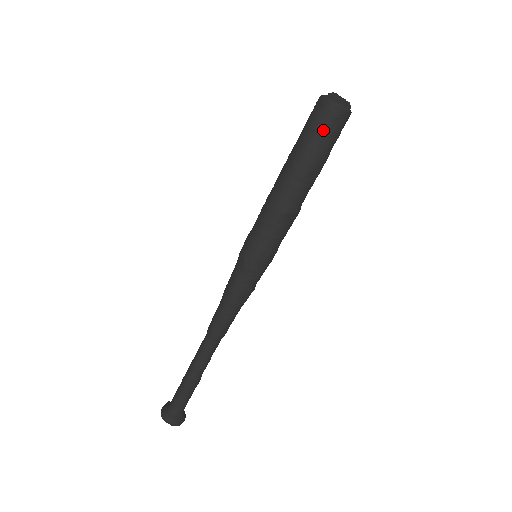
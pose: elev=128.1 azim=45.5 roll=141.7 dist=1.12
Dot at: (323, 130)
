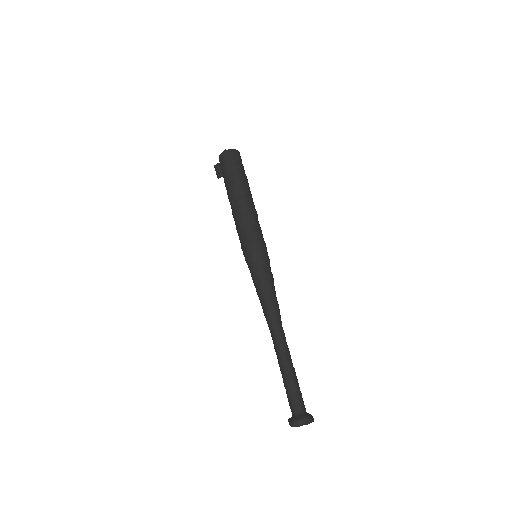
Dot at: (239, 163)
